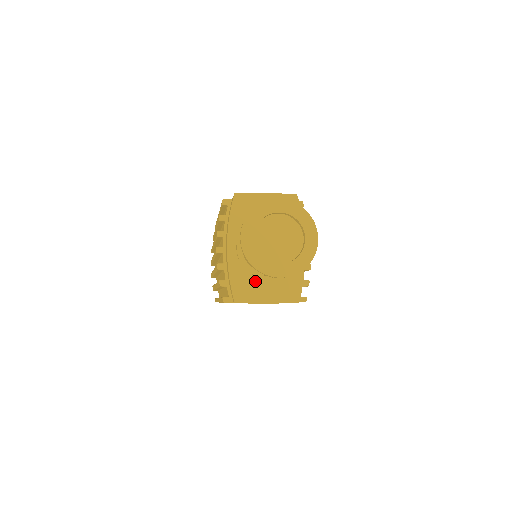
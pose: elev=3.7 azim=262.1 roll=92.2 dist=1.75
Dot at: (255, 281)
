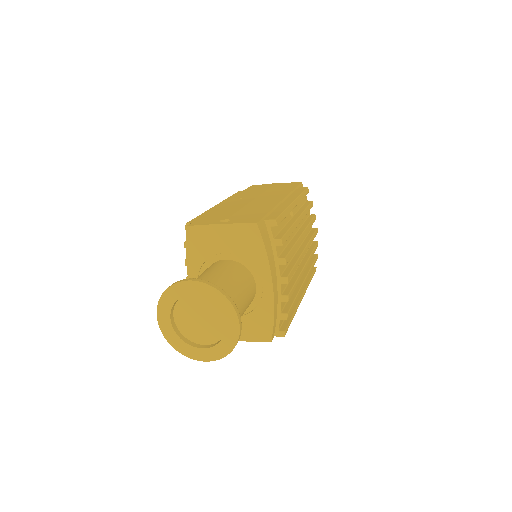
Dot at: occluded
